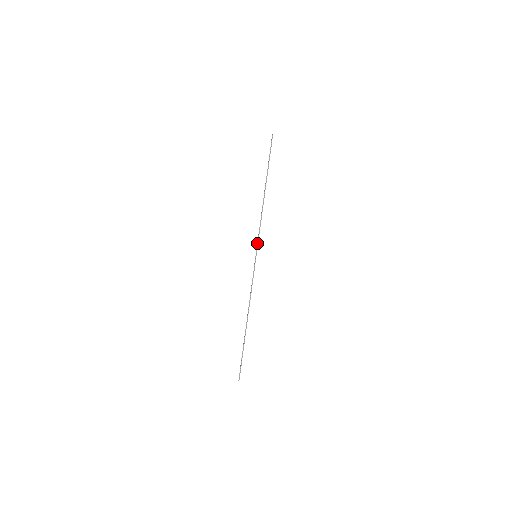
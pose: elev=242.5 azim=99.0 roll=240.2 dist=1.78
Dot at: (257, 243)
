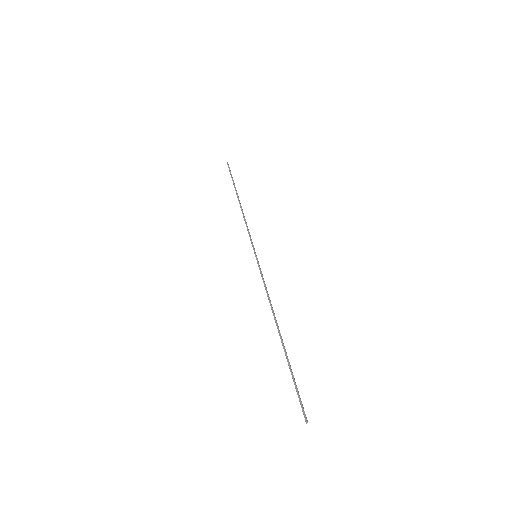
Dot at: occluded
